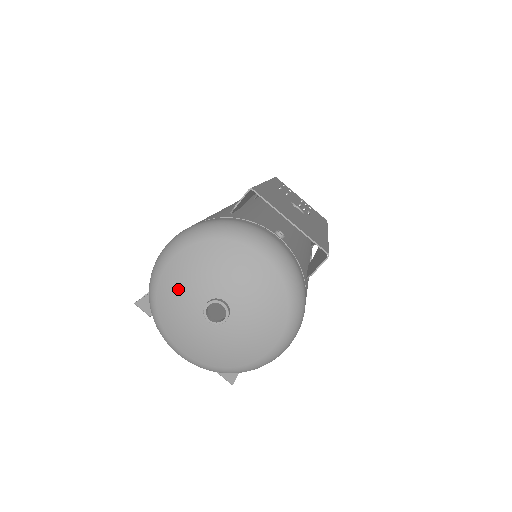
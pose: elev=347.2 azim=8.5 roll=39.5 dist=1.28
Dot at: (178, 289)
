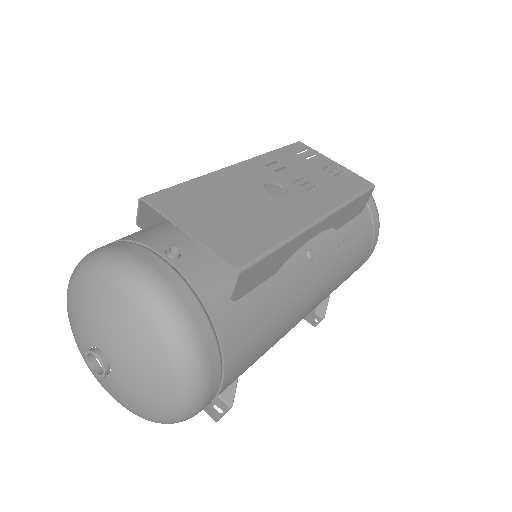
Dot at: (74, 334)
